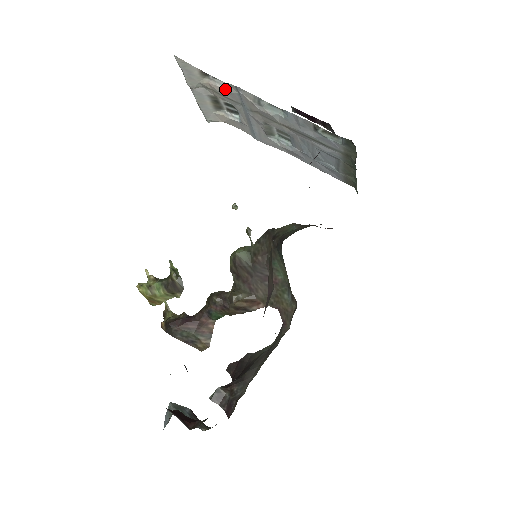
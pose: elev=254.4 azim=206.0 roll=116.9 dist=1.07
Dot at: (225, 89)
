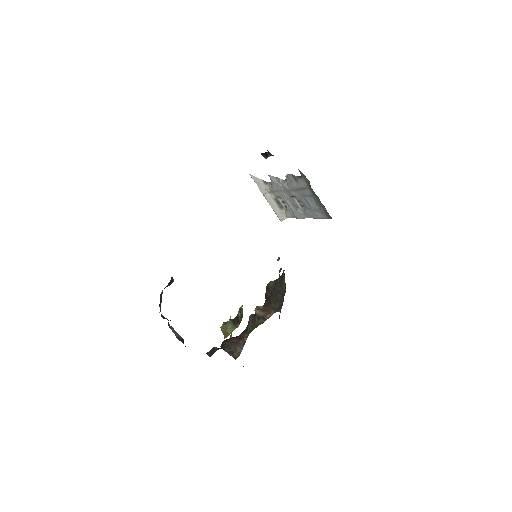
Dot at: (272, 185)
